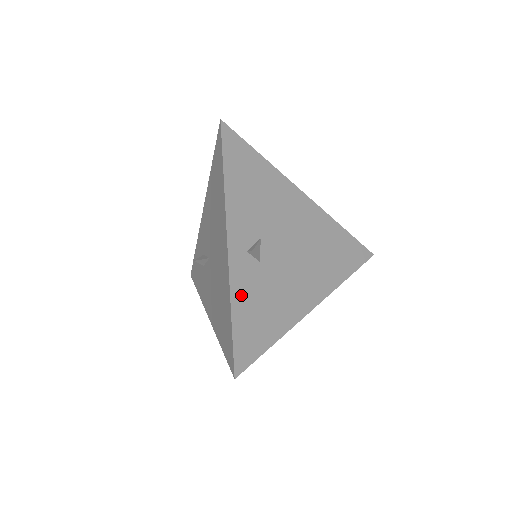
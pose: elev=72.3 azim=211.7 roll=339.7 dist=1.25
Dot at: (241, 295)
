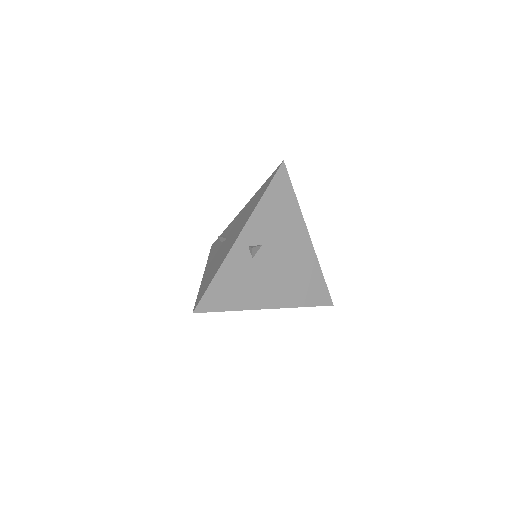
Dot at: (228, 269)
